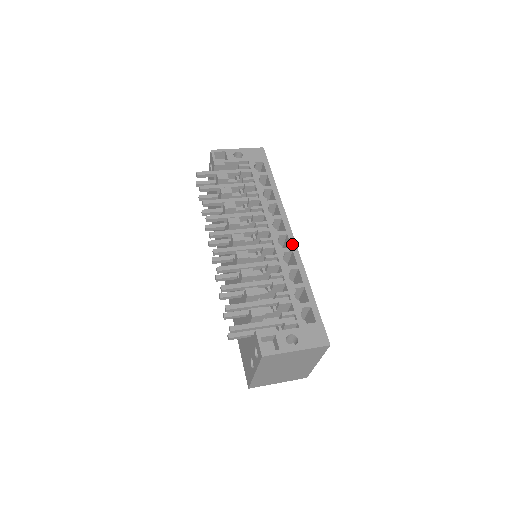
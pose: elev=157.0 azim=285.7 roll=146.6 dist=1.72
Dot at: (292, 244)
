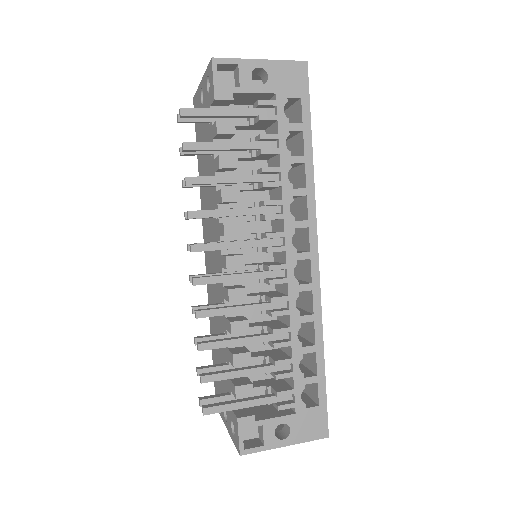
Dot at: (314, 278)
